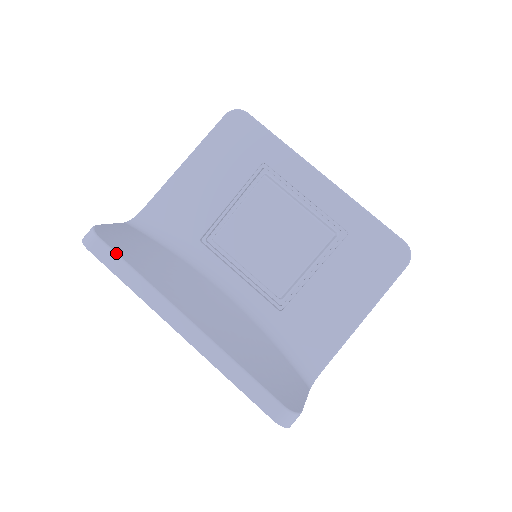
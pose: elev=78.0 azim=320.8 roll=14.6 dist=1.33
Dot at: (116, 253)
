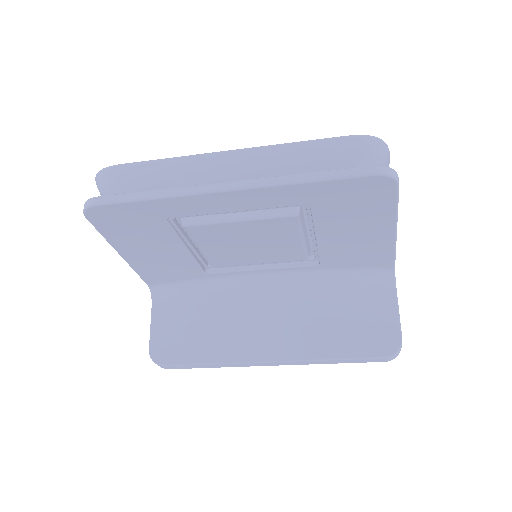
Dot at: (183, 365)
